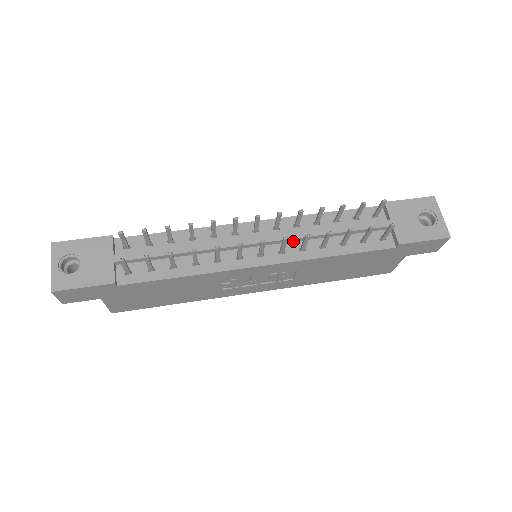
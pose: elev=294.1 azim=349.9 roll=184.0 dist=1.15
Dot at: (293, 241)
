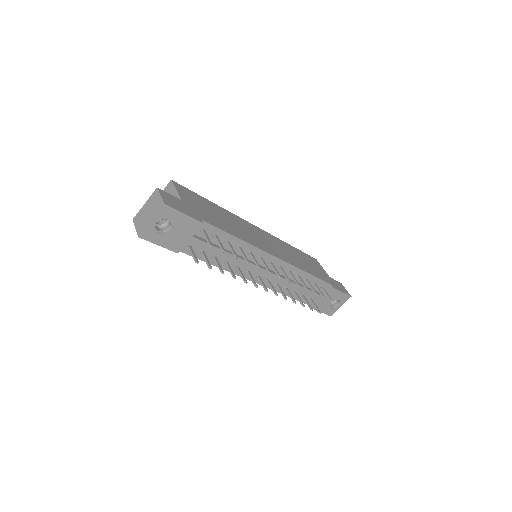
Dot at: (279, 279)
